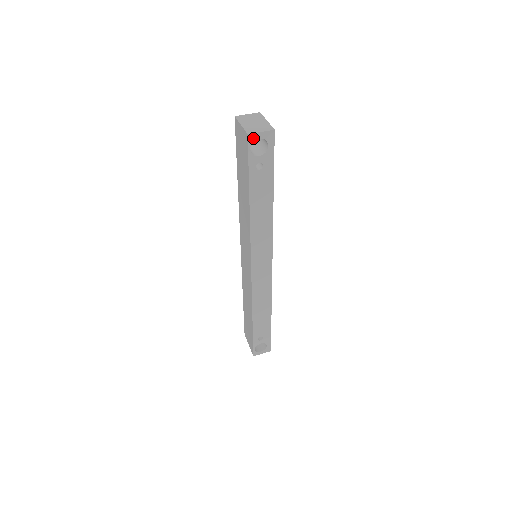
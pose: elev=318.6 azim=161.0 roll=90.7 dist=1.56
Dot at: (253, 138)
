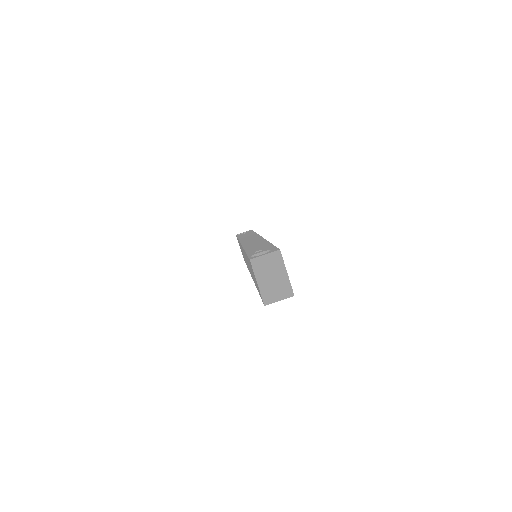
Dot at: (270, 302)
